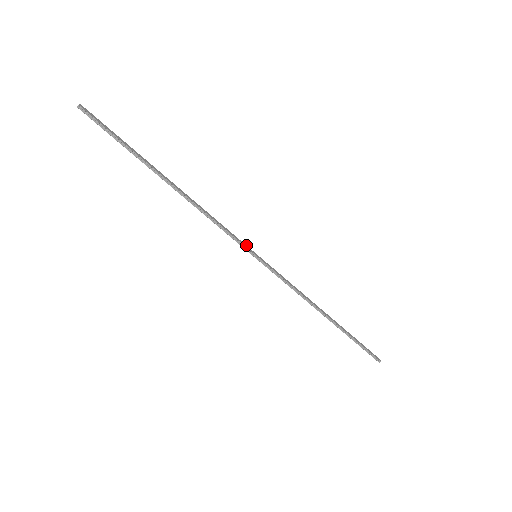
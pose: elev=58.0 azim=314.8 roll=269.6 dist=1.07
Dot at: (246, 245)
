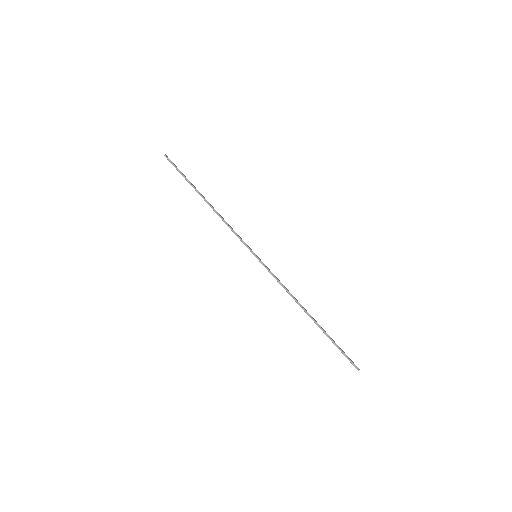
Dot at: (250, 248)
